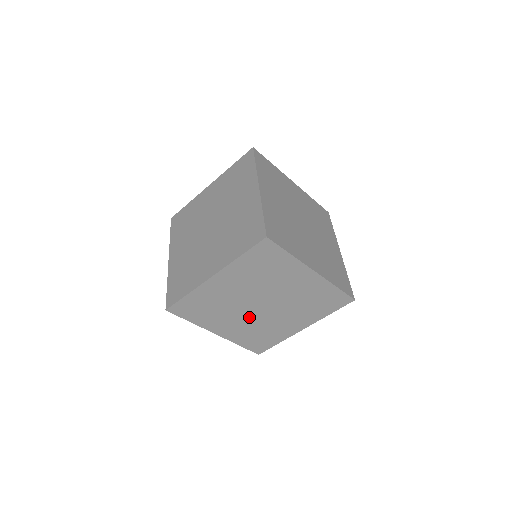
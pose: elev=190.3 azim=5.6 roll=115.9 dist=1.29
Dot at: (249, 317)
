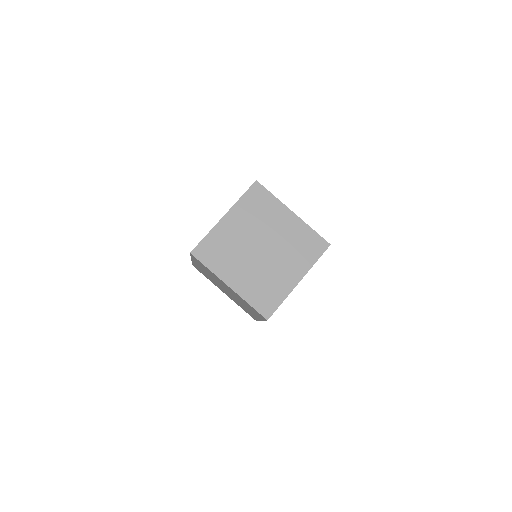
Dot at: (254, 264)
